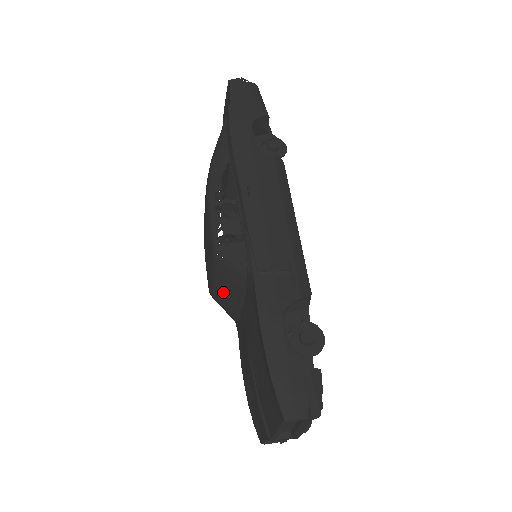
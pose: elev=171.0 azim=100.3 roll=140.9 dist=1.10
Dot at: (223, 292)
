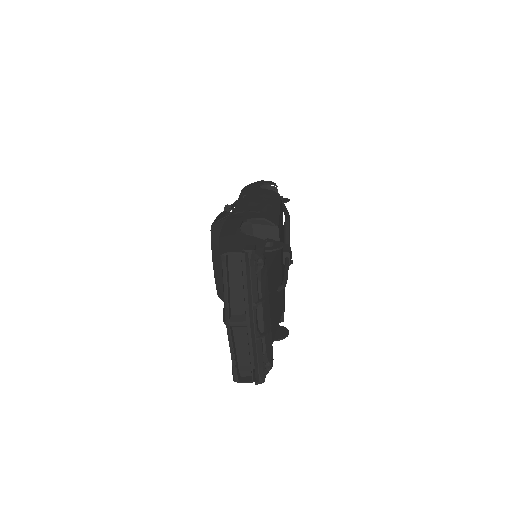
Dot at: (219, 267)
